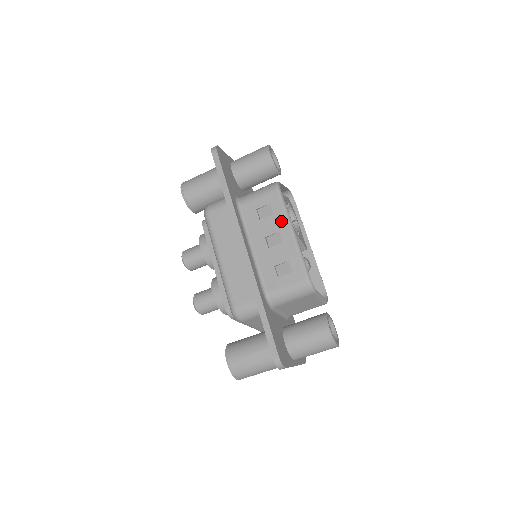
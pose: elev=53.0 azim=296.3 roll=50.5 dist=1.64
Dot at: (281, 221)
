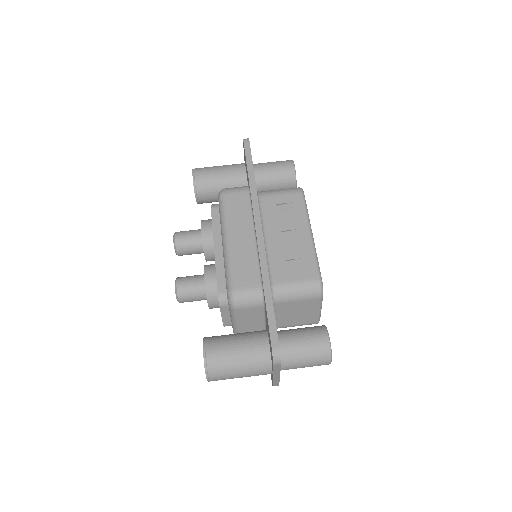
Dot at: (301, 220)
